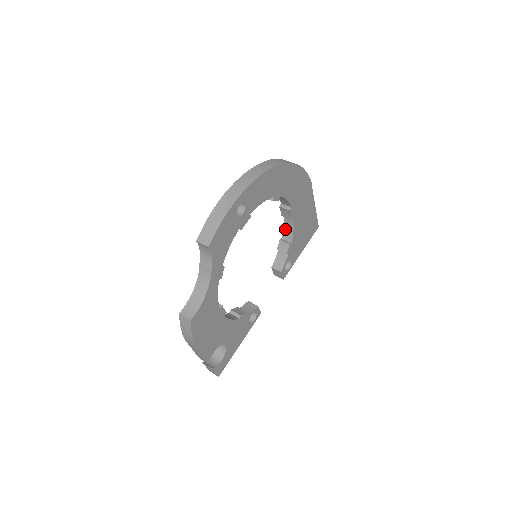
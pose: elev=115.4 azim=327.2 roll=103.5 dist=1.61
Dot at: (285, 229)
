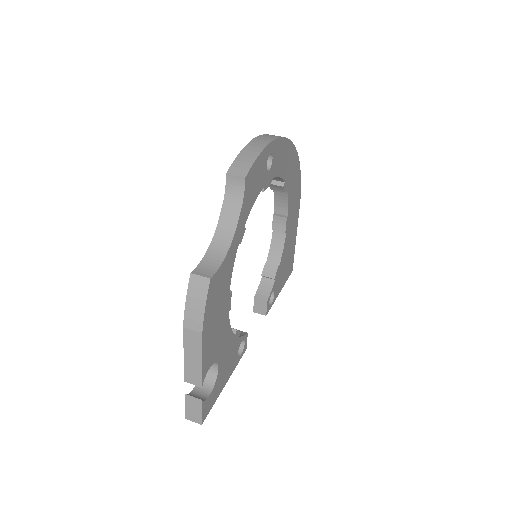
Dot at: (272, 250)
